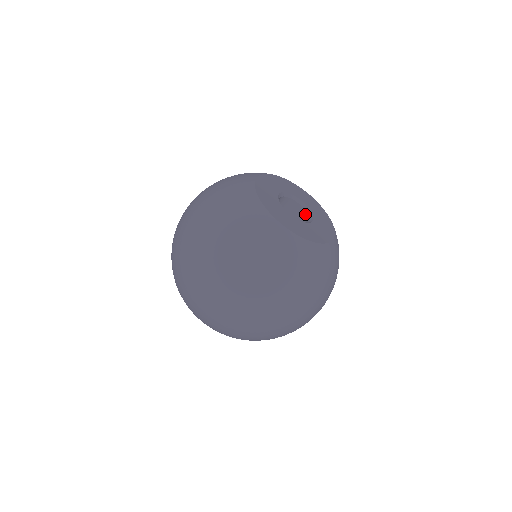
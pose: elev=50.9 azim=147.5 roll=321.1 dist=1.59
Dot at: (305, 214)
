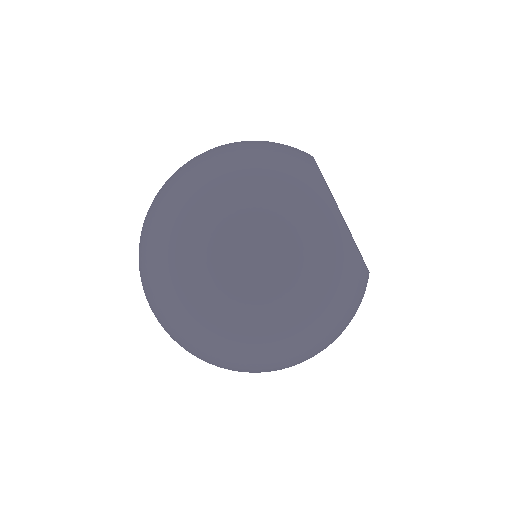
Dot at: occluded
